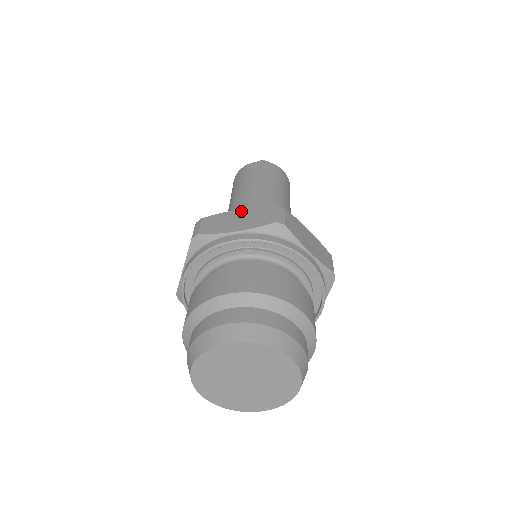
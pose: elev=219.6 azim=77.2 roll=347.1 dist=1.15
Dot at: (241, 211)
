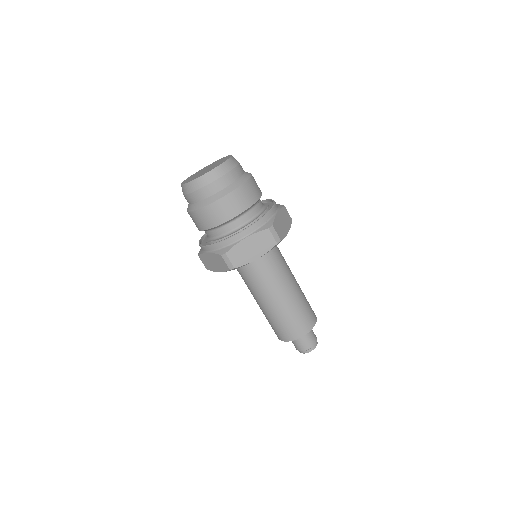
Dot at: occluded
